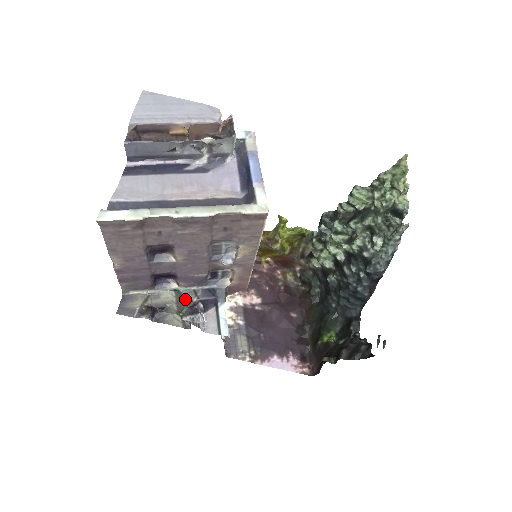
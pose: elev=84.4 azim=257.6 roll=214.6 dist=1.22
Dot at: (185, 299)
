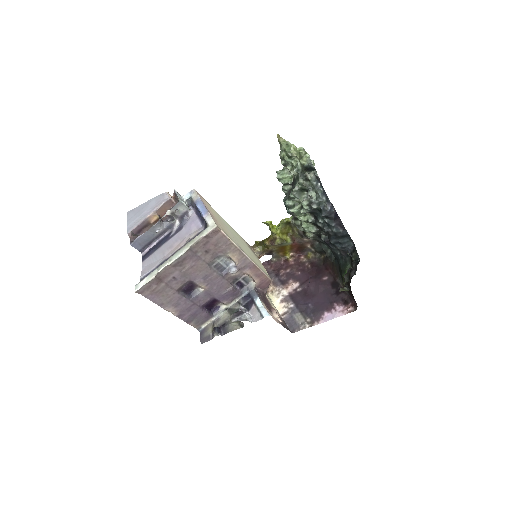
Dot at: (234, 311)
